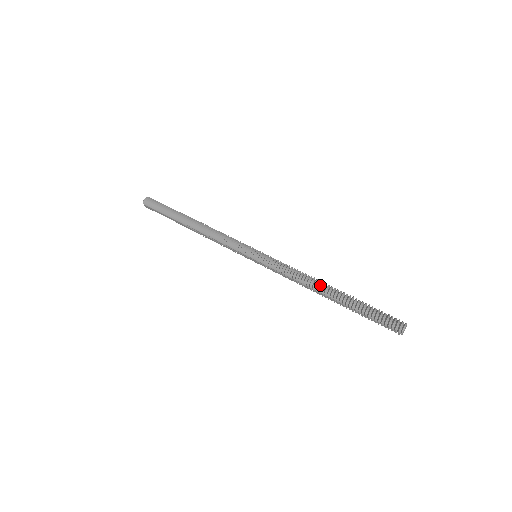
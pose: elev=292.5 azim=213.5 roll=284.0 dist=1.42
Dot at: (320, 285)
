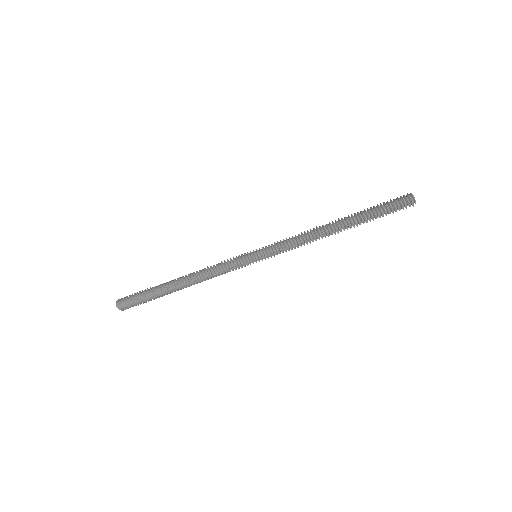
Dot at: (327, 226)
